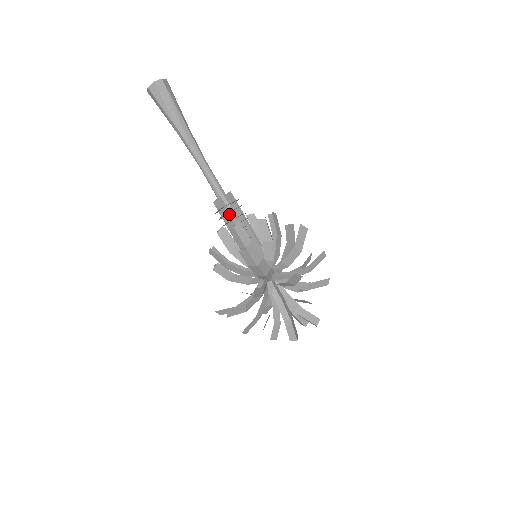
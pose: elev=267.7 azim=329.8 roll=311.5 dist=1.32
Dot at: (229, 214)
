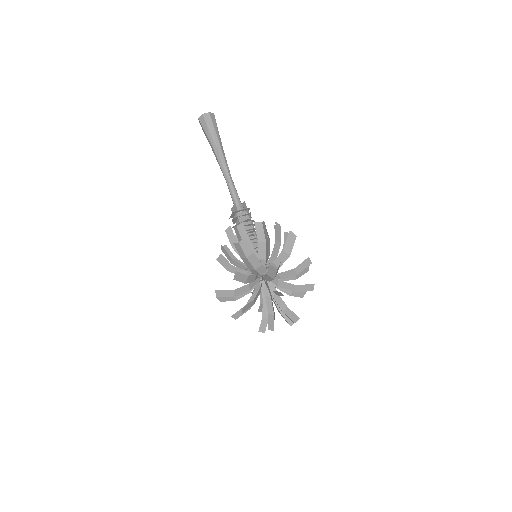
Dot at: (239, 218)
